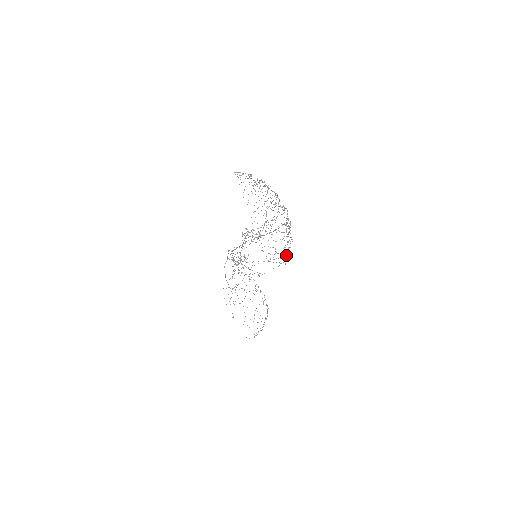
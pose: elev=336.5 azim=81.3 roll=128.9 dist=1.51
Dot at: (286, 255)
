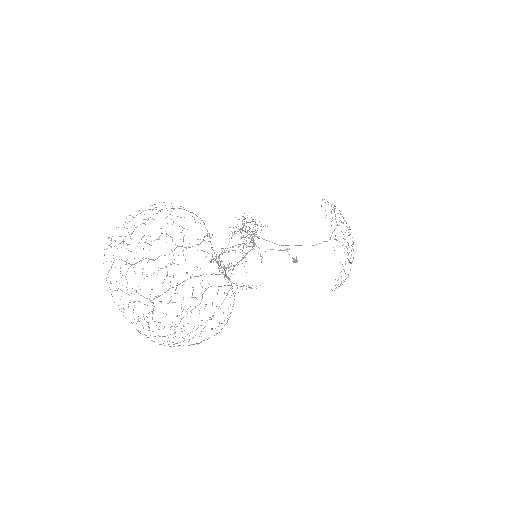
Dot at: (293, 260)
